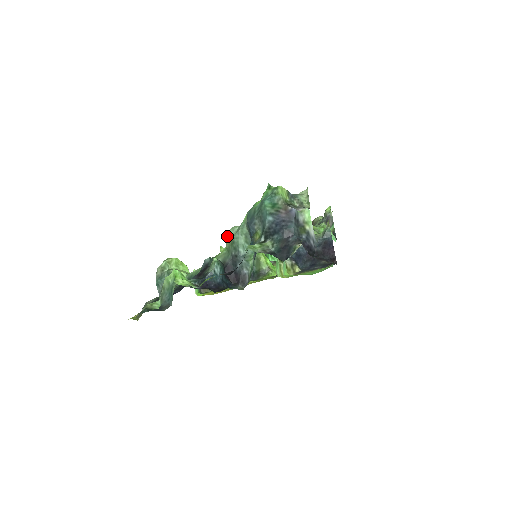
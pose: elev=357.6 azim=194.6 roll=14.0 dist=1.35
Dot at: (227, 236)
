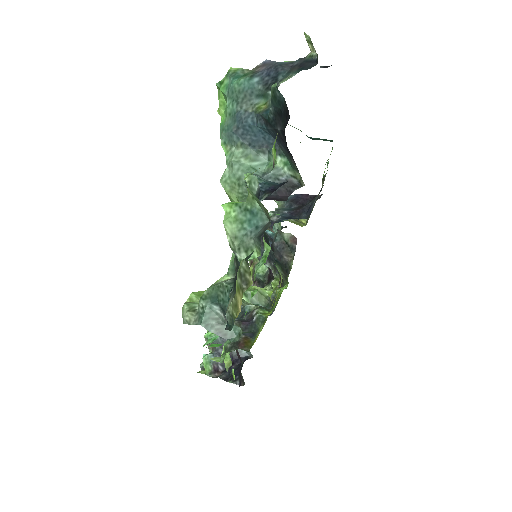
Dot at: occluded
